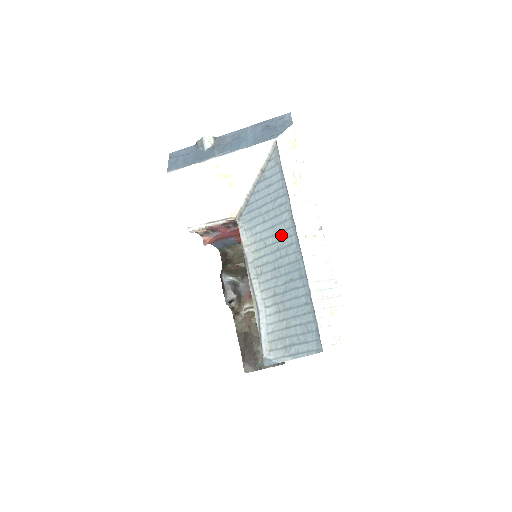
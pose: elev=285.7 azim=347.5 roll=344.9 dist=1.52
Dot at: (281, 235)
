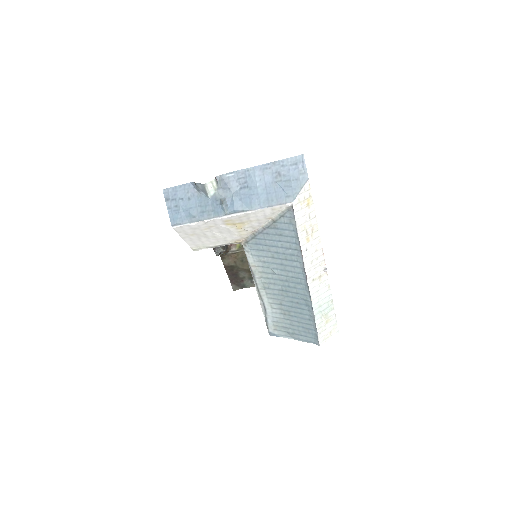
Dot at: (291, 274)
